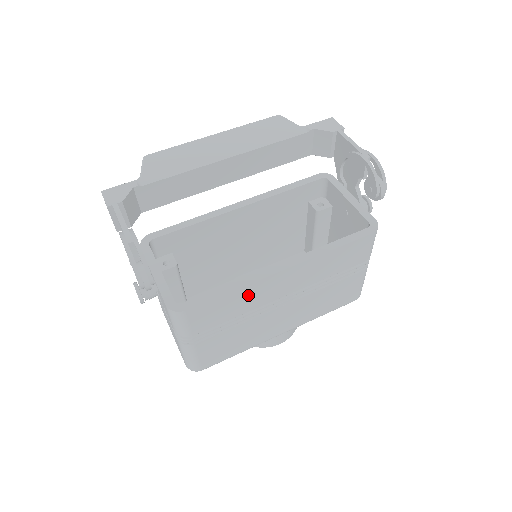
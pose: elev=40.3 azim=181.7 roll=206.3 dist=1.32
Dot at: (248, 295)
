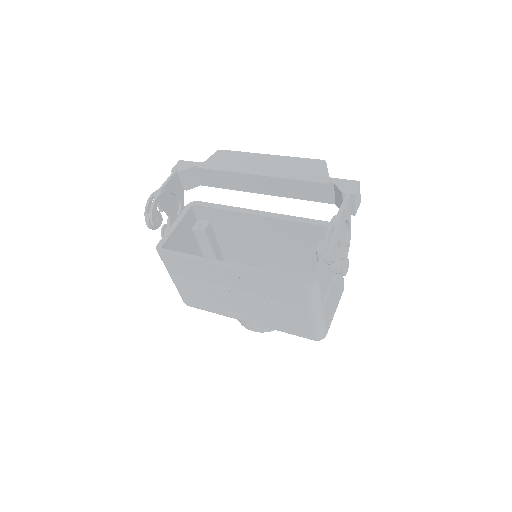
Dot at: (203, 270)
